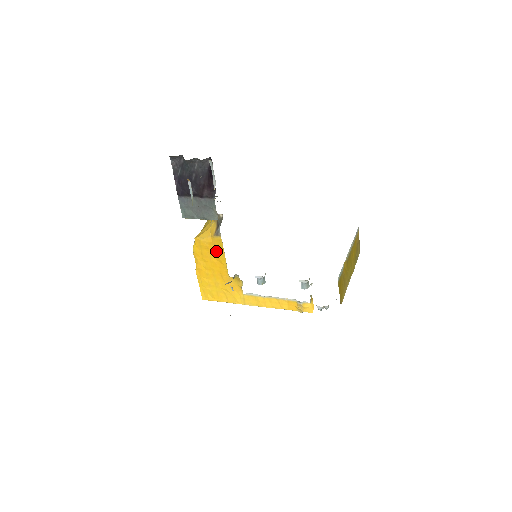
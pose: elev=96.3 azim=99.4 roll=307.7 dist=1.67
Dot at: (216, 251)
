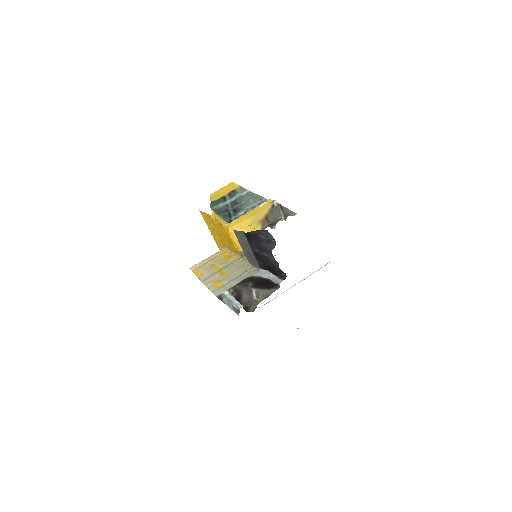
Dot at: (232, 246)
